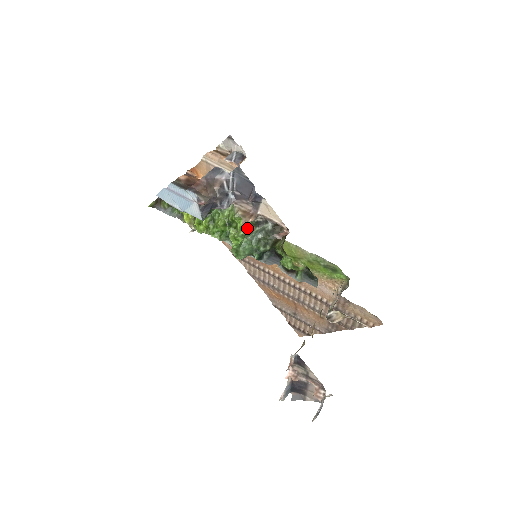
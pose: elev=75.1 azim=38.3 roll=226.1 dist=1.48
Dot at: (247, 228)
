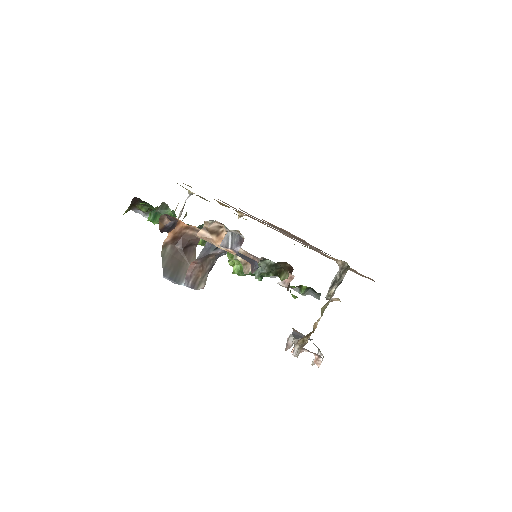
Dot at: occluded
